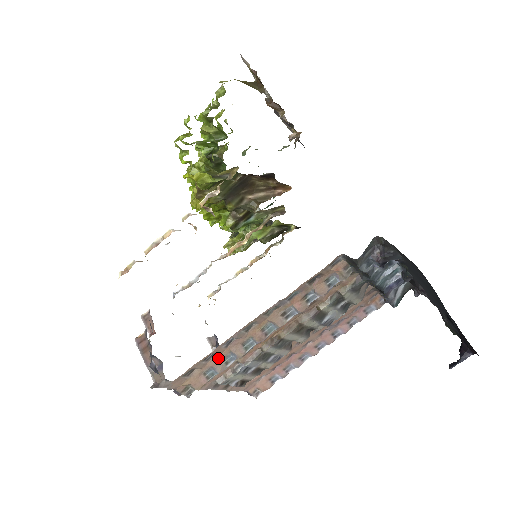
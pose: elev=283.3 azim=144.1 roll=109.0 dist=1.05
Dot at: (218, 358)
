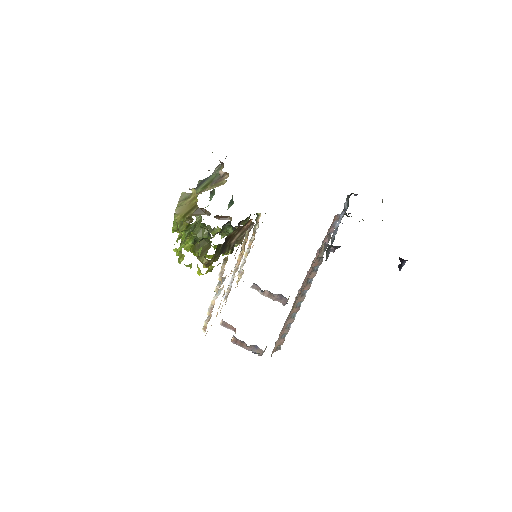
Dot at: (283, 330)
